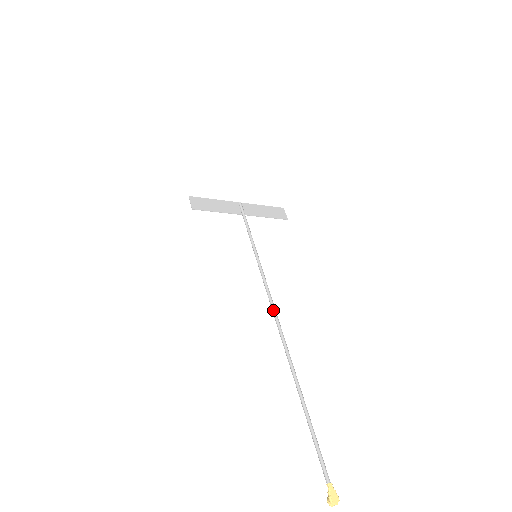
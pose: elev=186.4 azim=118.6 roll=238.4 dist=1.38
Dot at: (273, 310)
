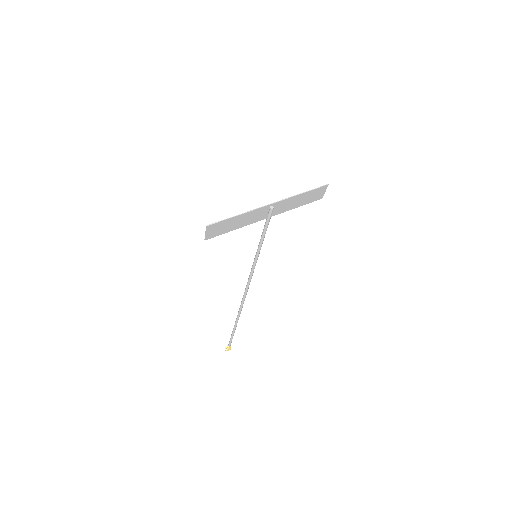
Dot at: (245, 292)
